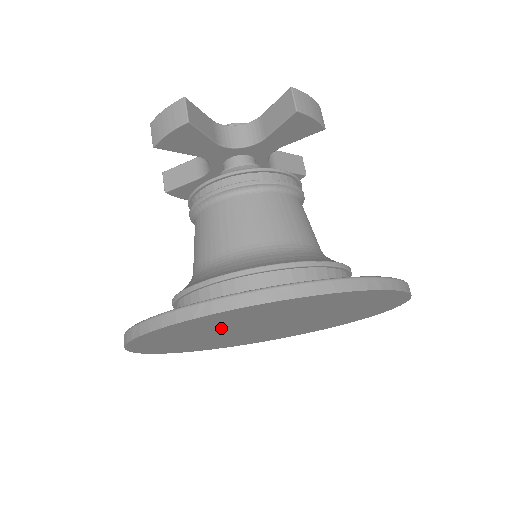
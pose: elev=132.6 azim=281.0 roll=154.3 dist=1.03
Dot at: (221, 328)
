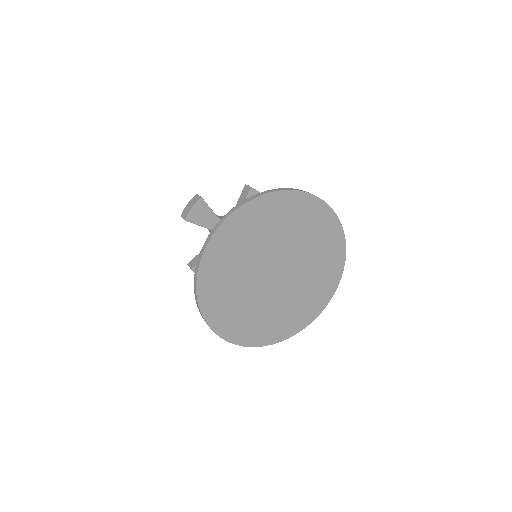
Dot at: (248, 254)
